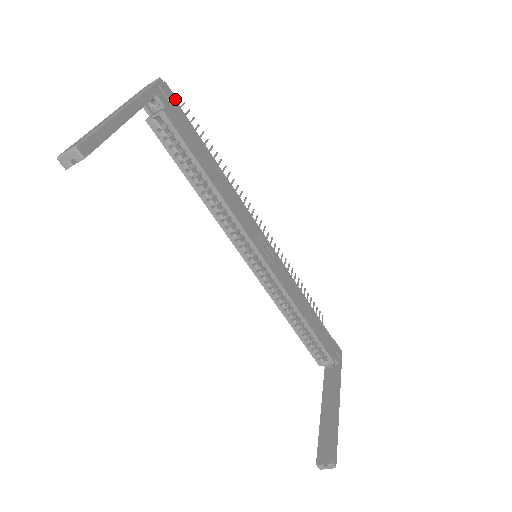
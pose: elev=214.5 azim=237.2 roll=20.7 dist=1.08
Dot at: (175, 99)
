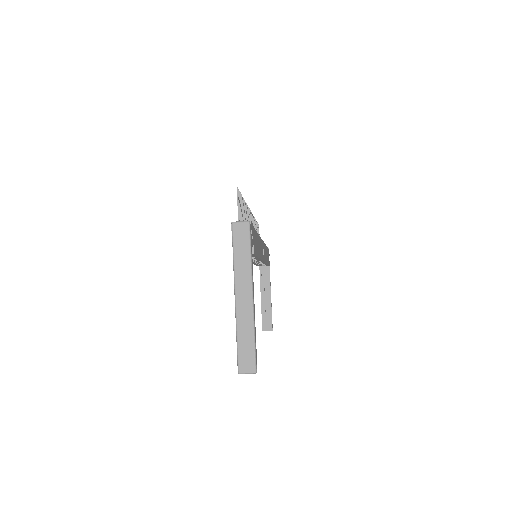
Dot at: (252, 225)
